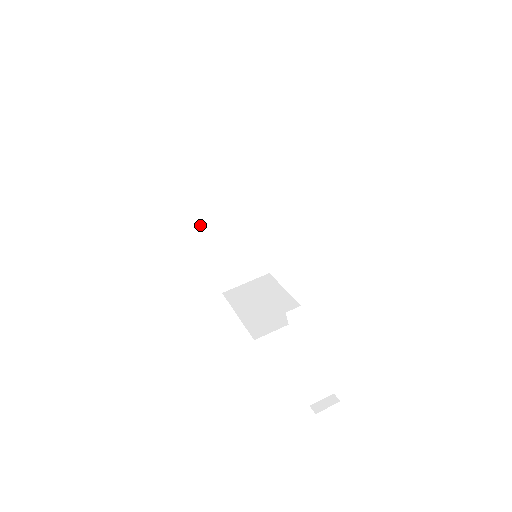
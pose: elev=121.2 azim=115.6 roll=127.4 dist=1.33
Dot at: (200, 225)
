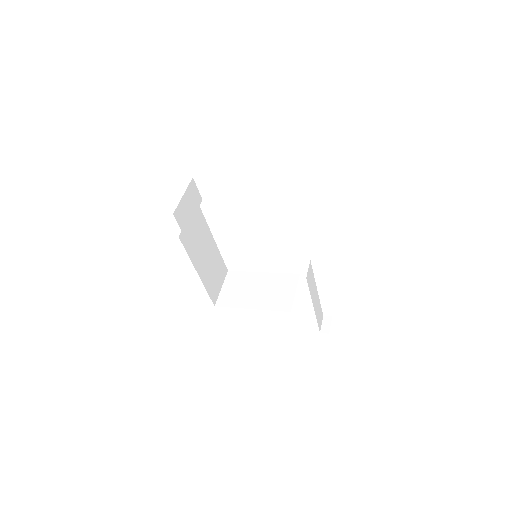
Dot at: (191, 261)
